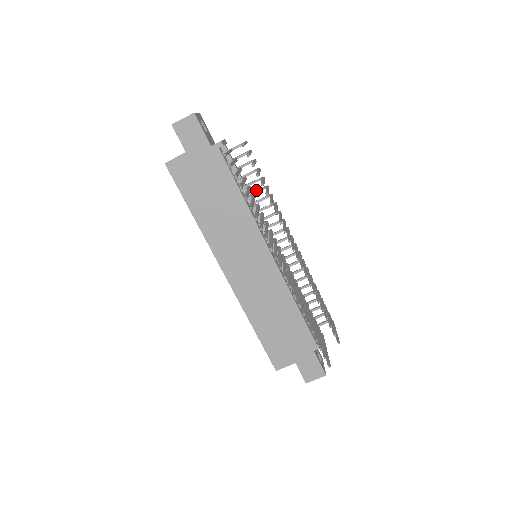
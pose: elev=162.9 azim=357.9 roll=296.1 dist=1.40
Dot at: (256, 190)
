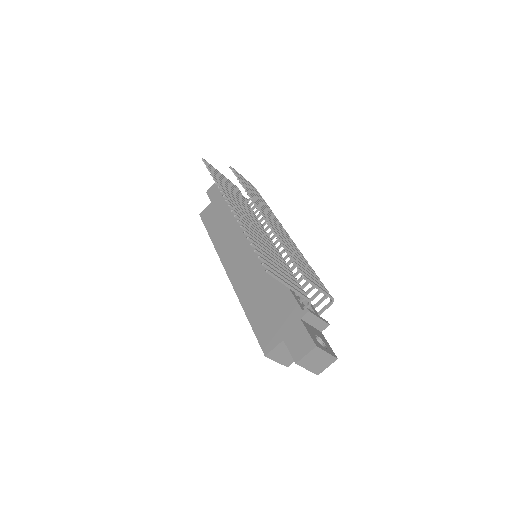
Dot at: occluded
